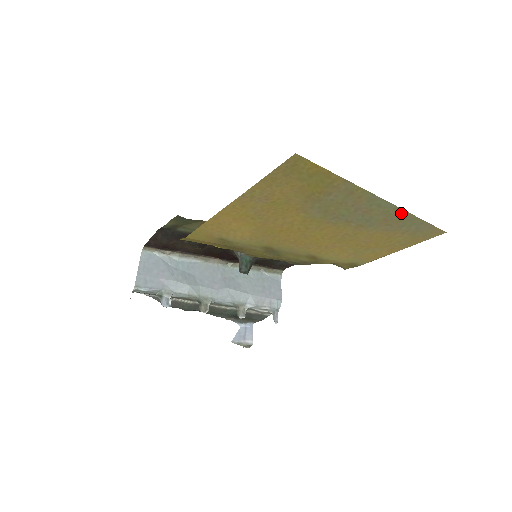
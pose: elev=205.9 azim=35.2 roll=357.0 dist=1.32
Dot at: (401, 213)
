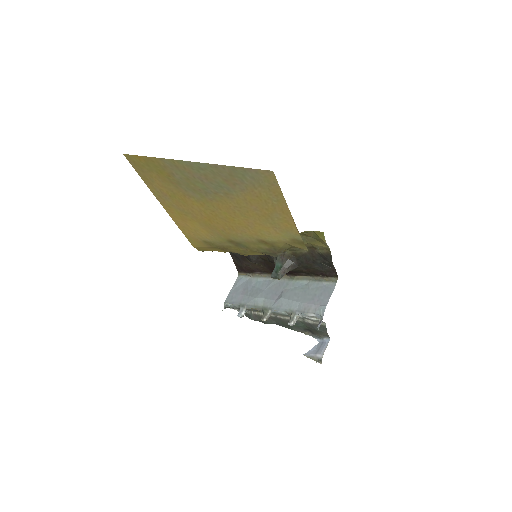
Dot at: (220, 168)
